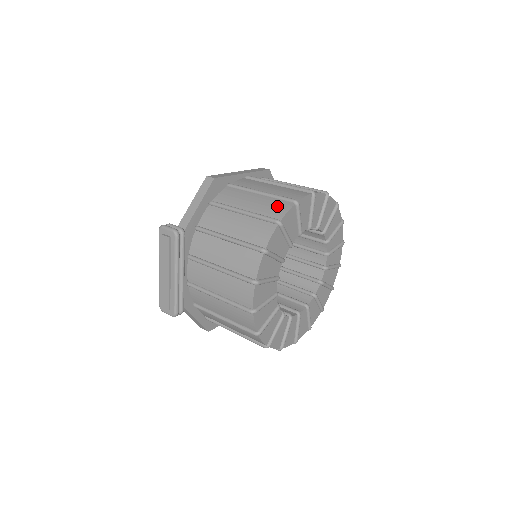
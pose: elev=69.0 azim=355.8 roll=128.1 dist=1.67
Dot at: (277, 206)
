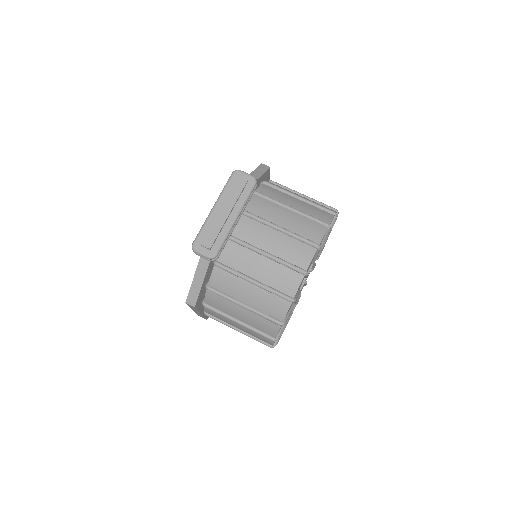
Dot at: (325, 207)
